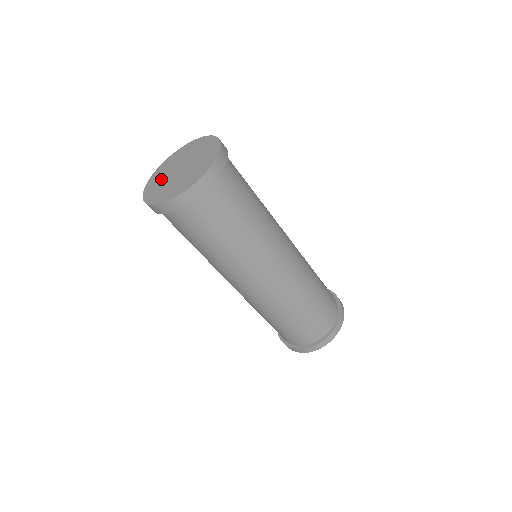
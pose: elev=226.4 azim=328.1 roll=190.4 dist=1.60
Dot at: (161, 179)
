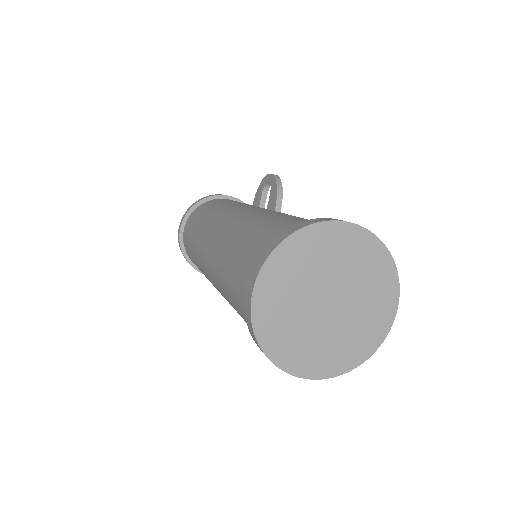
Dot at: (295, 287)
